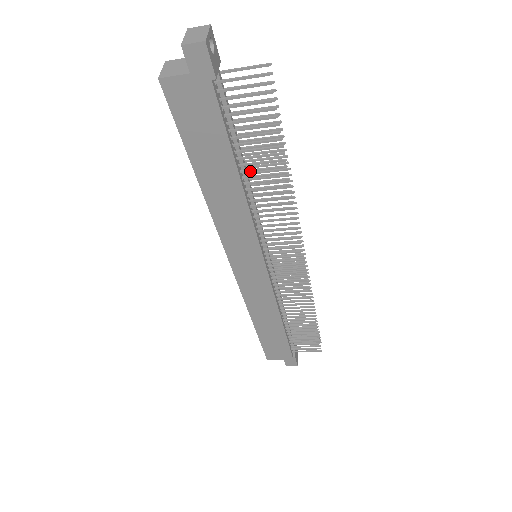
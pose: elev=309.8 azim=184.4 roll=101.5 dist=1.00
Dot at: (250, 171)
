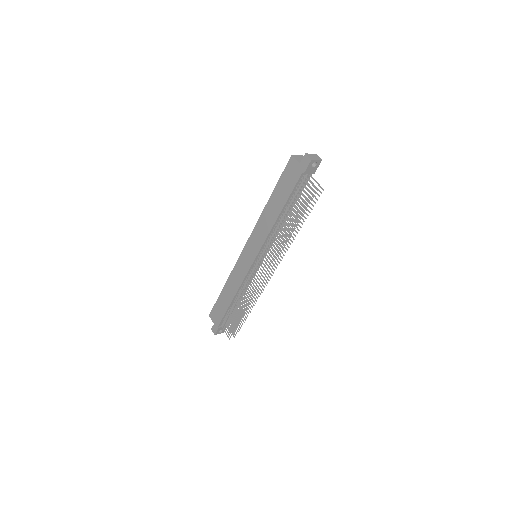
Dot at: (285, 216)
